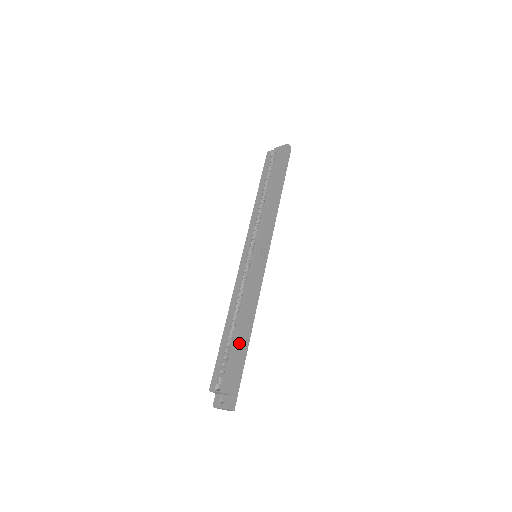
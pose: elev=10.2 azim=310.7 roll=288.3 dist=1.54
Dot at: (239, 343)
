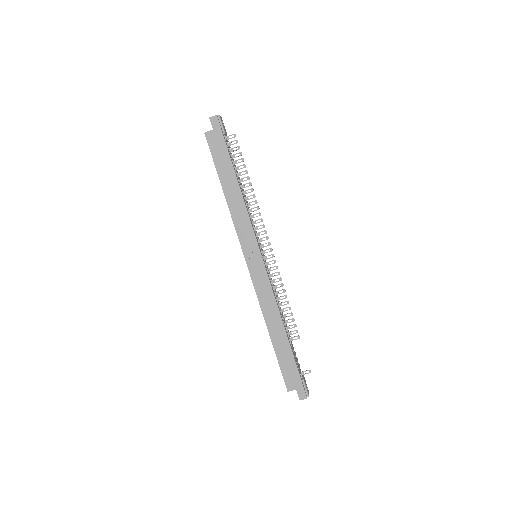
Dot at: (277, 348)
